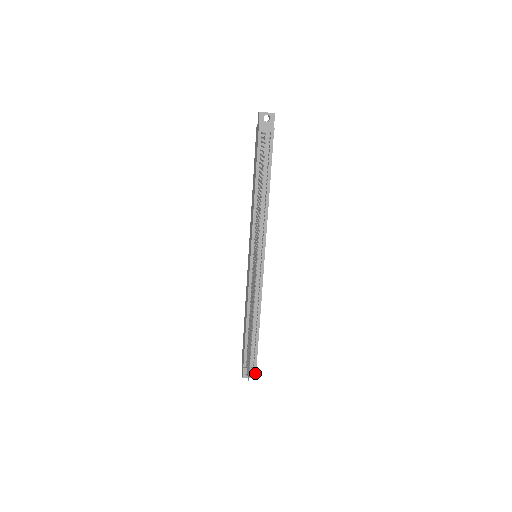
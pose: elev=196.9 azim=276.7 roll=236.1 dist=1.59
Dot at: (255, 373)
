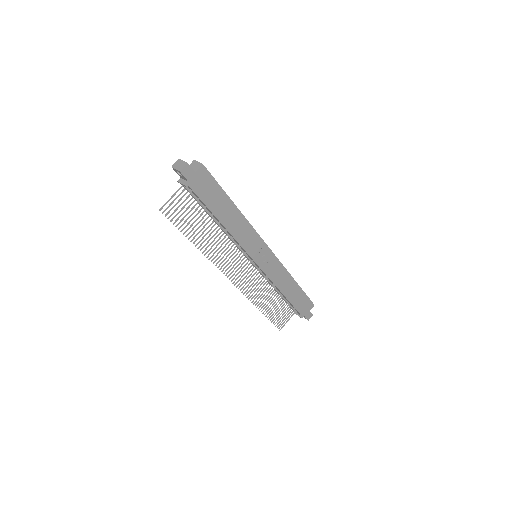
Dot at: (306, 318)
